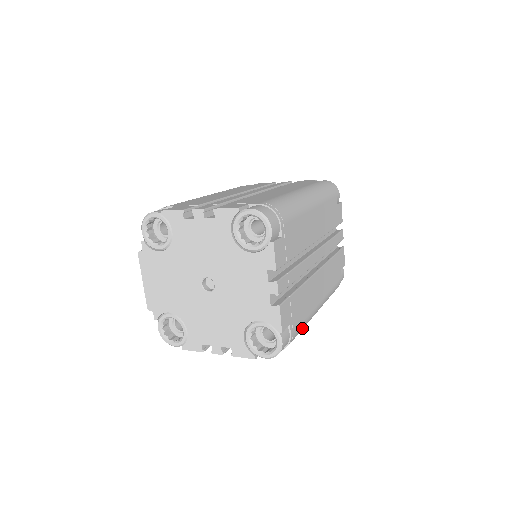
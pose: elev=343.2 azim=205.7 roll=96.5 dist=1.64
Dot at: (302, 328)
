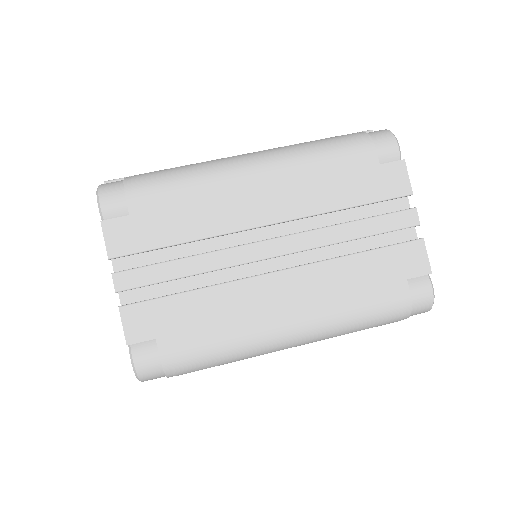
Dot at: occluded
